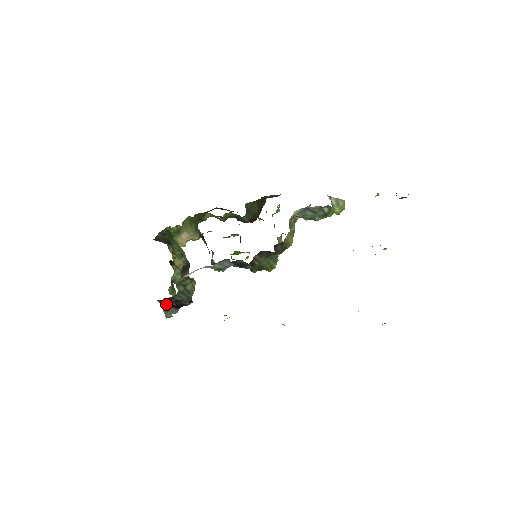
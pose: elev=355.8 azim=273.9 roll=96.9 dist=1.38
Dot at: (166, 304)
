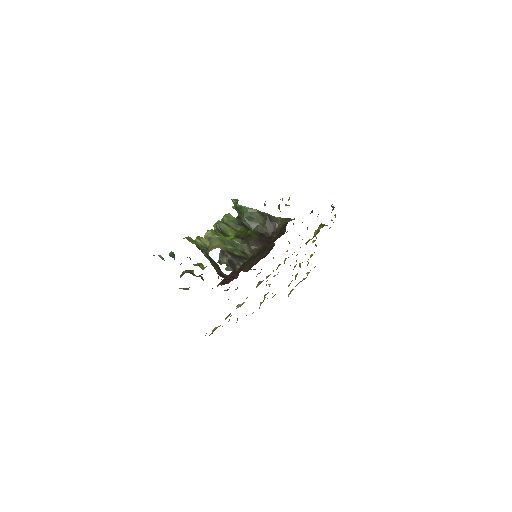
Dot at: occluded
